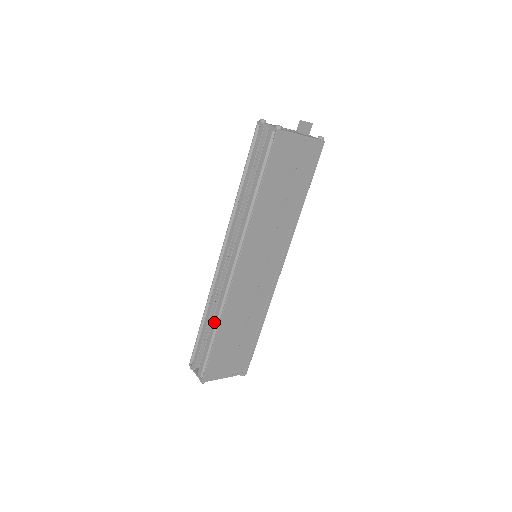
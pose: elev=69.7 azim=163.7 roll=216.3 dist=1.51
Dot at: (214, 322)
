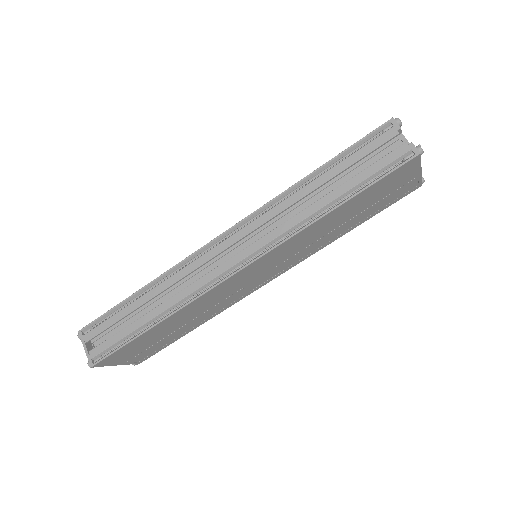
Dot at: (159, 309)
